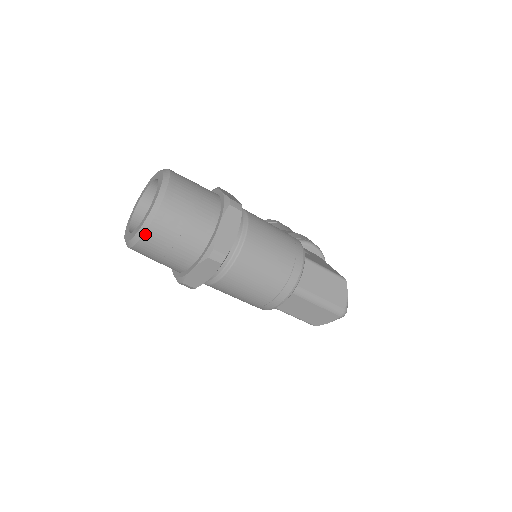
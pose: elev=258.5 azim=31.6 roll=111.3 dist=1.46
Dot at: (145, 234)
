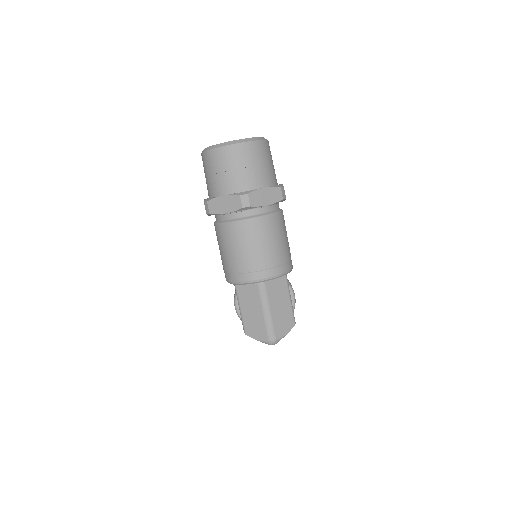
Dot at: (222, 147)
